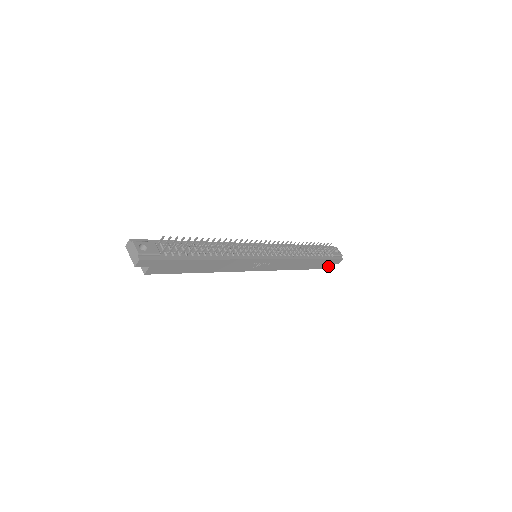
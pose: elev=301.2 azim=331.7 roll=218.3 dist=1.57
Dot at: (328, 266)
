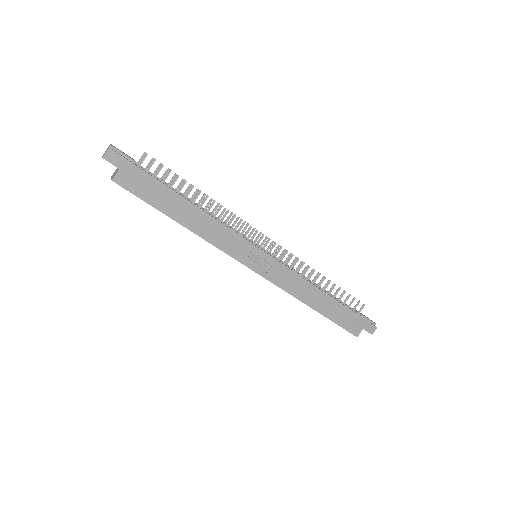
Dot at: (357, 331)
